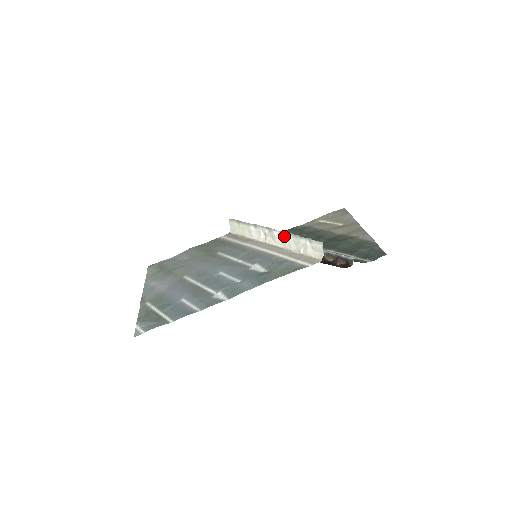
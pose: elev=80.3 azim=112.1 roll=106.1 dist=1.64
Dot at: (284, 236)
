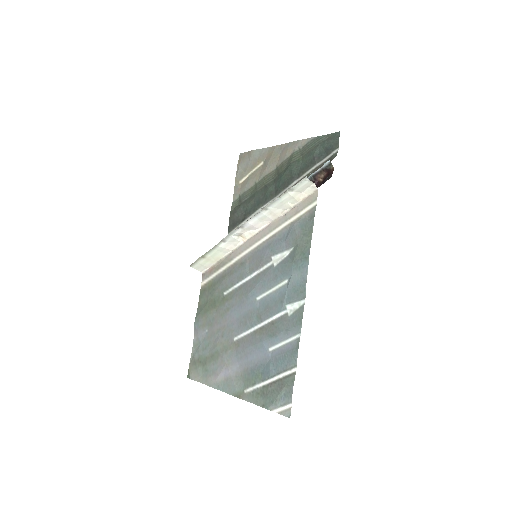
Dot at: (262, 215)
